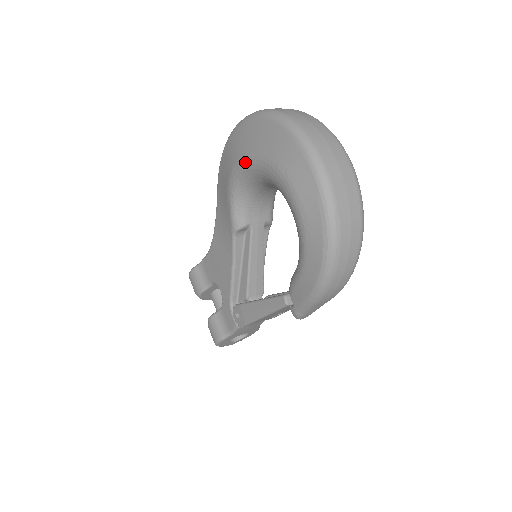
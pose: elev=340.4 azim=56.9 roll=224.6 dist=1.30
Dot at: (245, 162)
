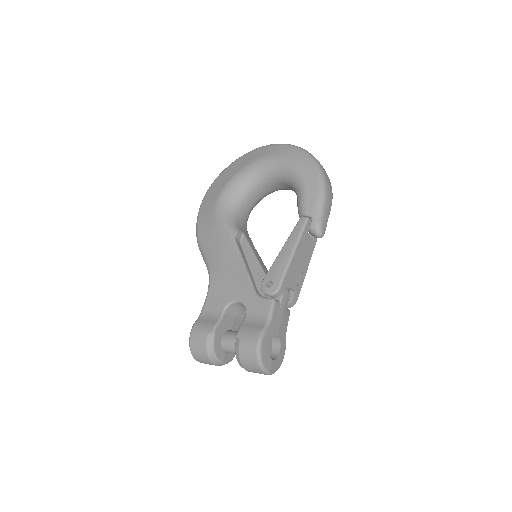
Dot at: (227, 185)
